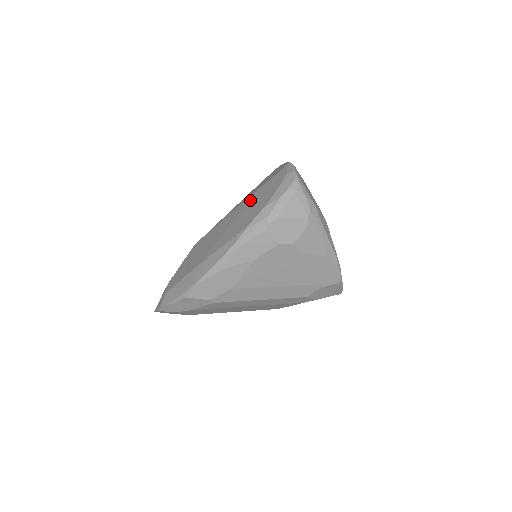
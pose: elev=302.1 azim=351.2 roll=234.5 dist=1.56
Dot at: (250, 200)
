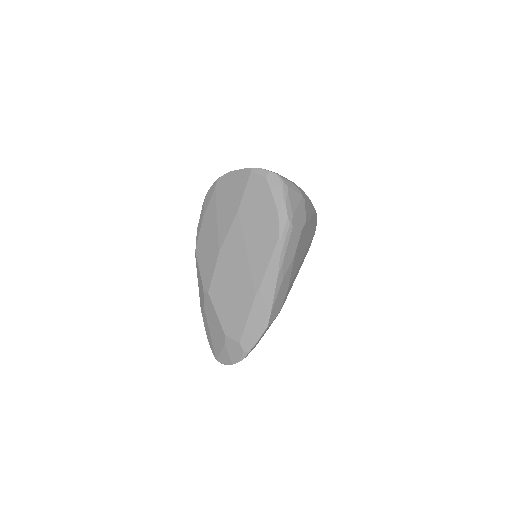
Dot at: (243, 220)
